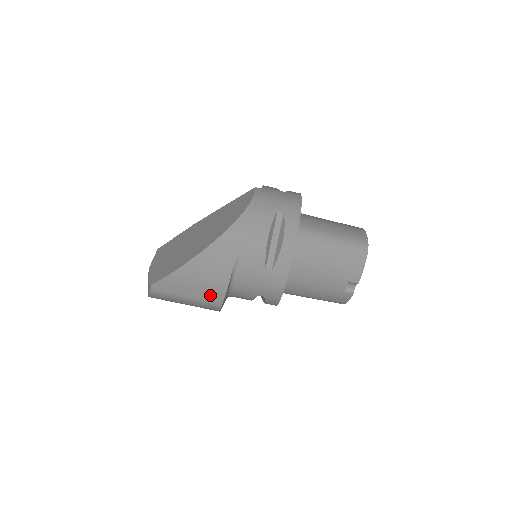
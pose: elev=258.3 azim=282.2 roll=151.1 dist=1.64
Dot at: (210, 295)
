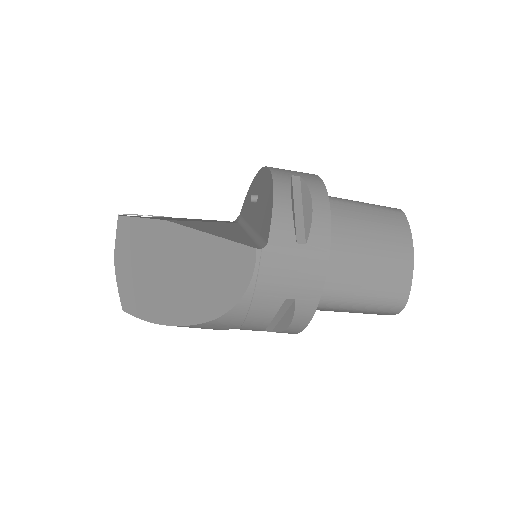
Dot at: occluded
